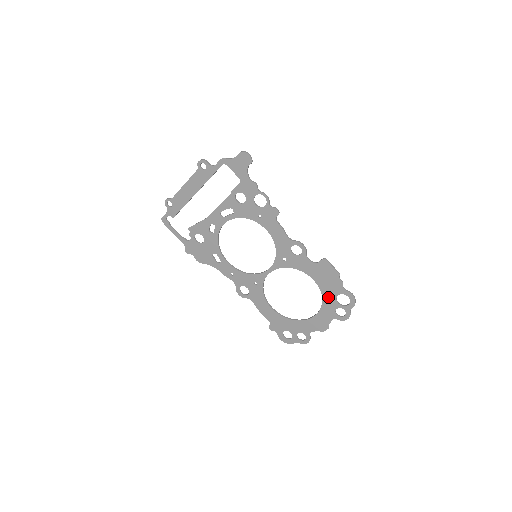
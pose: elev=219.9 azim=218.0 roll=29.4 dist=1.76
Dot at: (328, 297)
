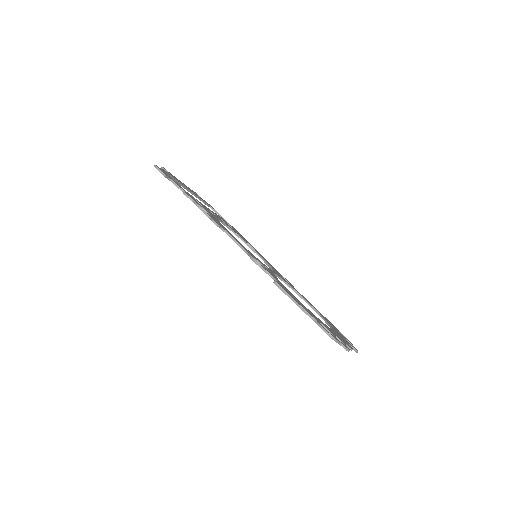
Dot at: occluded
